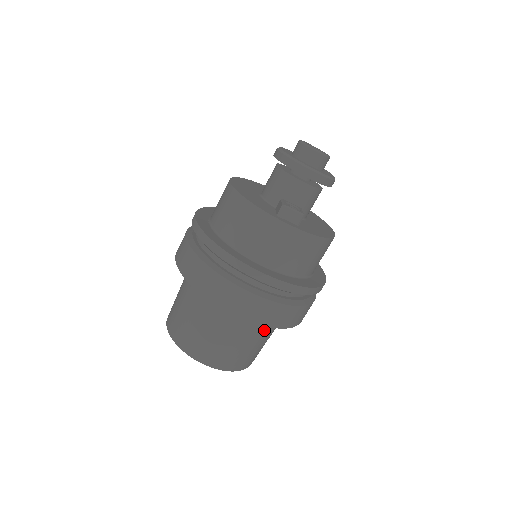
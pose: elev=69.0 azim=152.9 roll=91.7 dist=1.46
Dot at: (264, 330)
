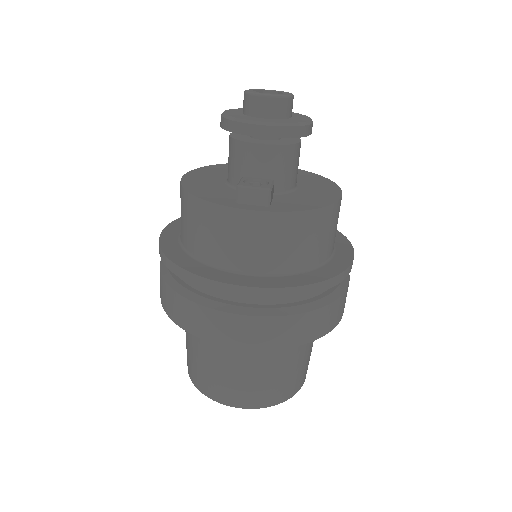
Dot at: (289, 349)
